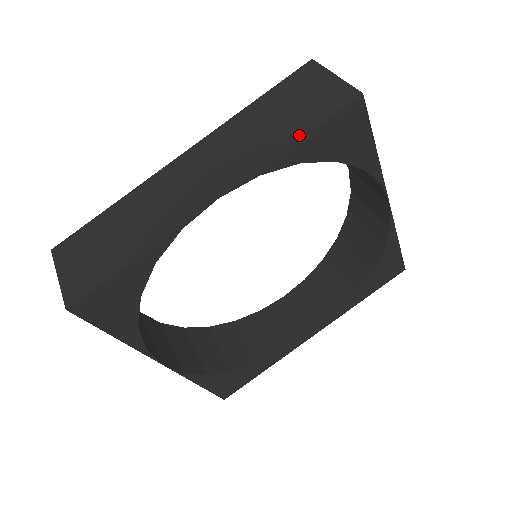
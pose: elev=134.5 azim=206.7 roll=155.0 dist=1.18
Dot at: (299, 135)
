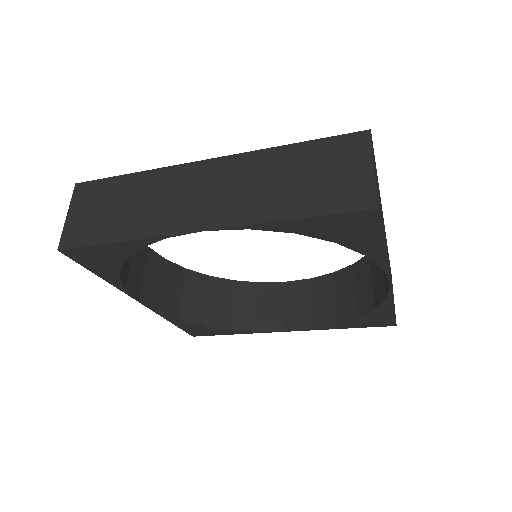
Dot at: (299, 214)
